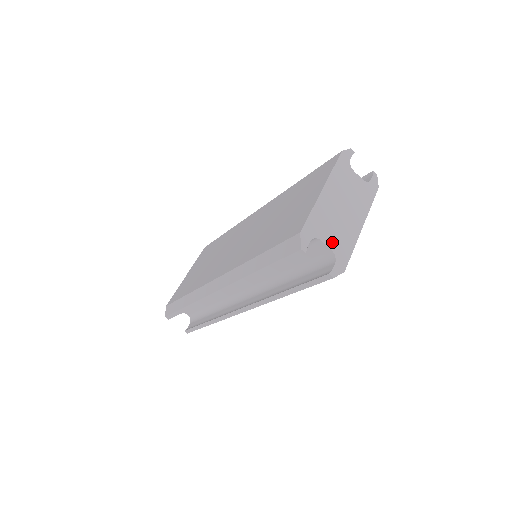
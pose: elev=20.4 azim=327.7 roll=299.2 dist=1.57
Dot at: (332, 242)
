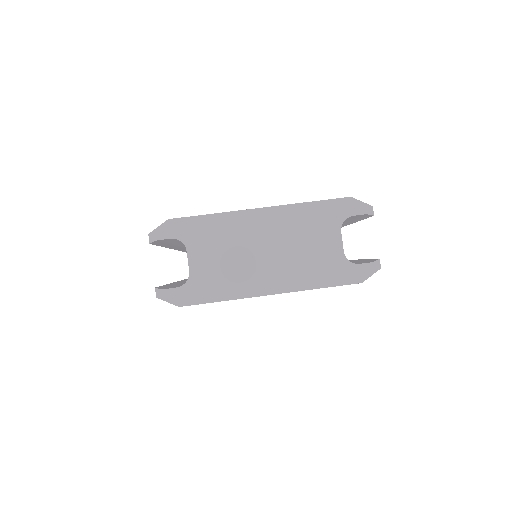
Dot at: (201, 266)
